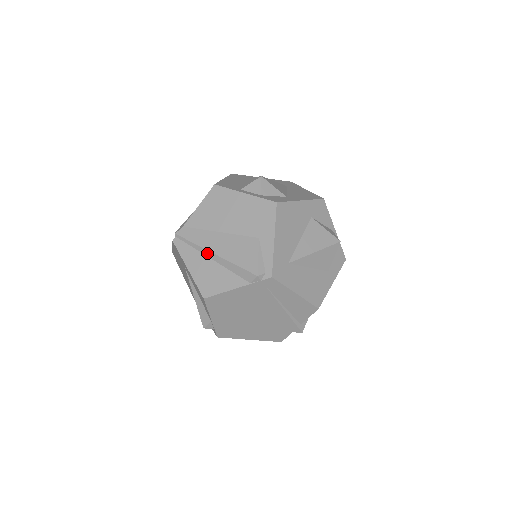
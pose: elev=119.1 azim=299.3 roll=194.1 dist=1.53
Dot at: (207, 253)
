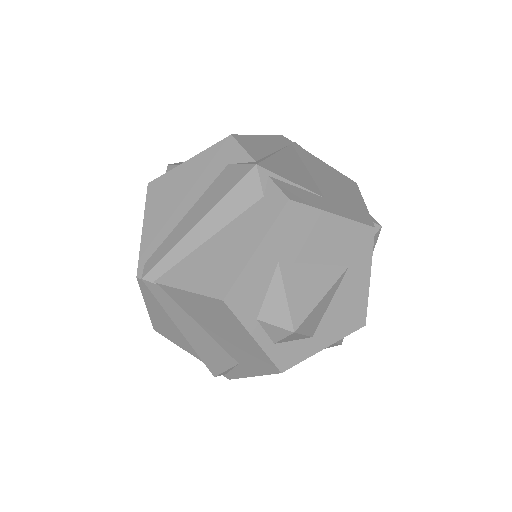
Dot at: (174, 323)
